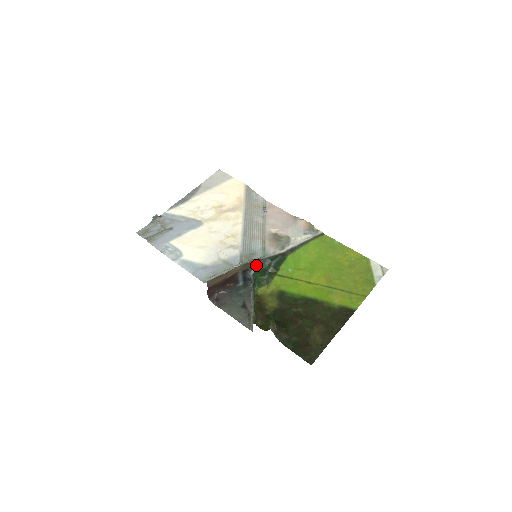
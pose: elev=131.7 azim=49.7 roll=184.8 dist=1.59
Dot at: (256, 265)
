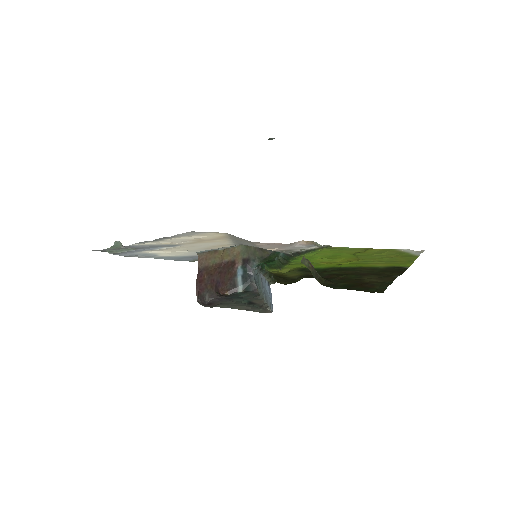
Dot at: (259, 257)
